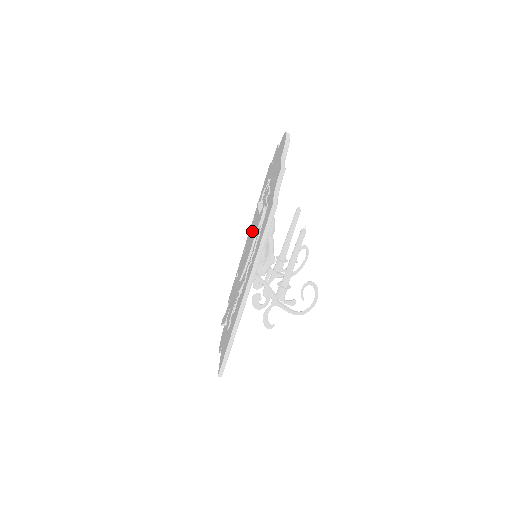
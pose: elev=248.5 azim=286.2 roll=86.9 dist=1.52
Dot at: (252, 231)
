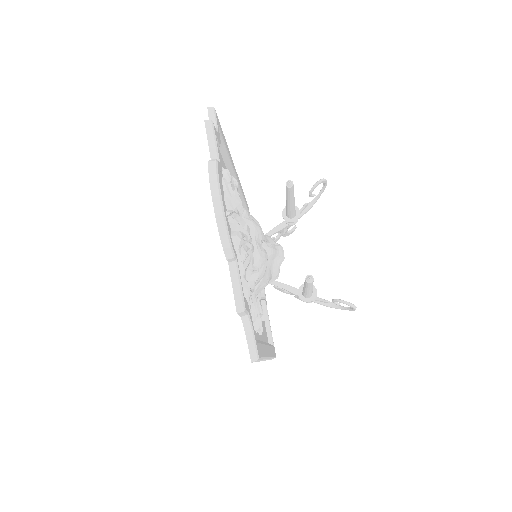
Dot at: occluded
